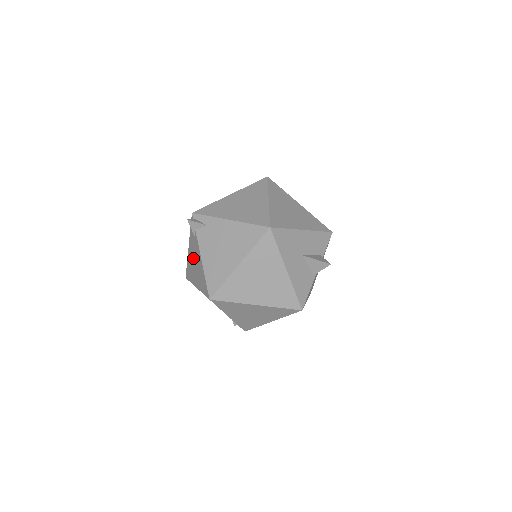
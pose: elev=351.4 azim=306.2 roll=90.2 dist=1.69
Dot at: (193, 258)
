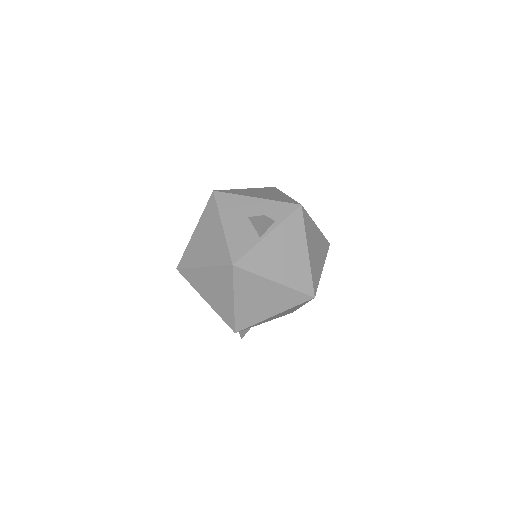
Dot at: occluded
